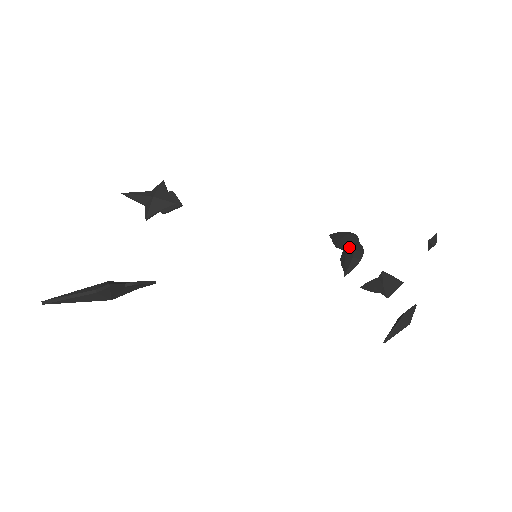
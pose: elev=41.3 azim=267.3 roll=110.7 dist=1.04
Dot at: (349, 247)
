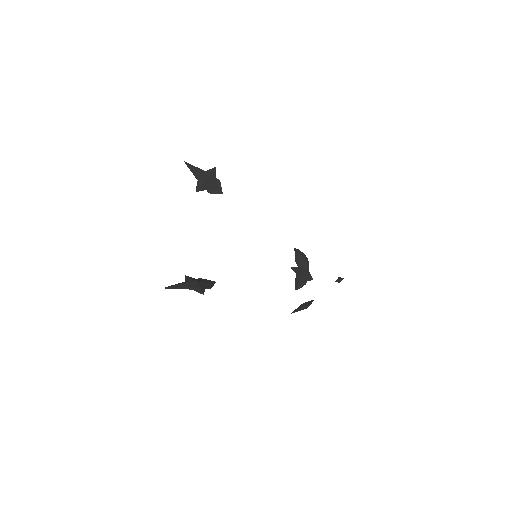
Dot at: (303, 270)
